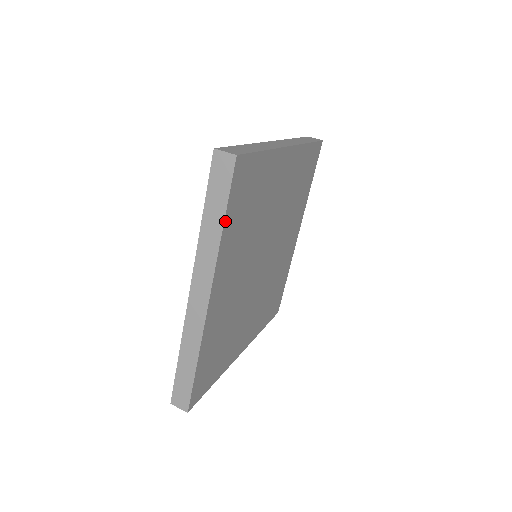
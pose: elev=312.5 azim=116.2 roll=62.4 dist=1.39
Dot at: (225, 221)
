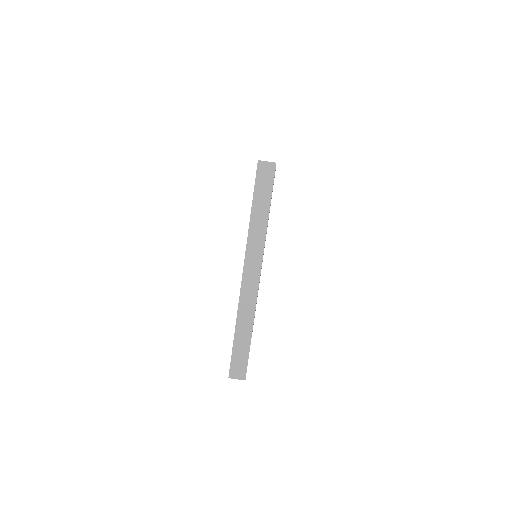
Dot at: occluded
